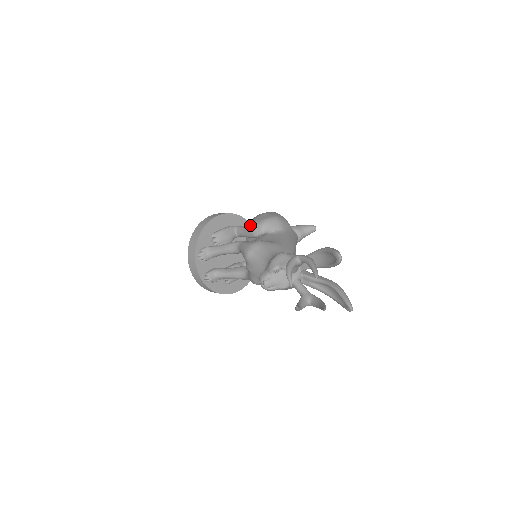
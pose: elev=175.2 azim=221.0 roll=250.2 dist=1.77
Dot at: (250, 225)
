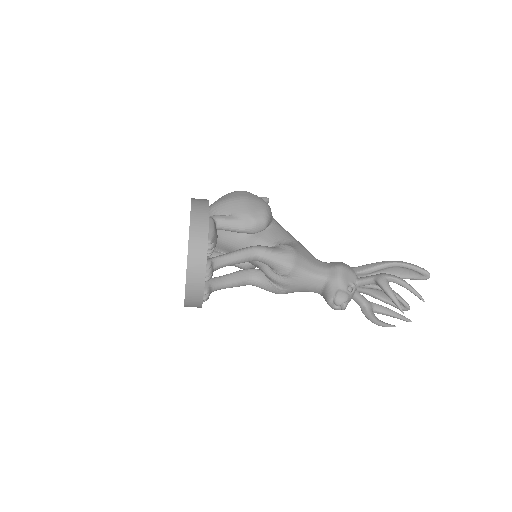
Dot at: (246, 219)
